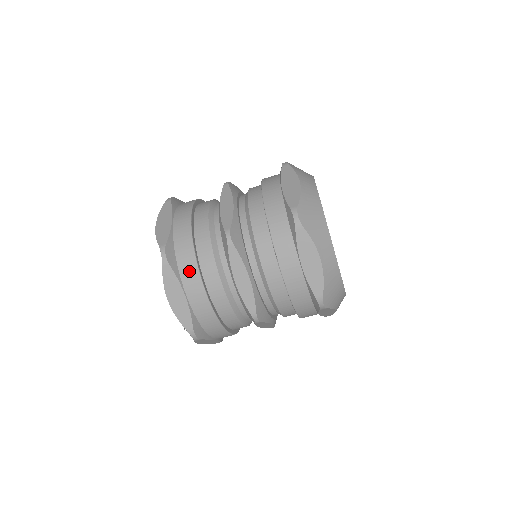
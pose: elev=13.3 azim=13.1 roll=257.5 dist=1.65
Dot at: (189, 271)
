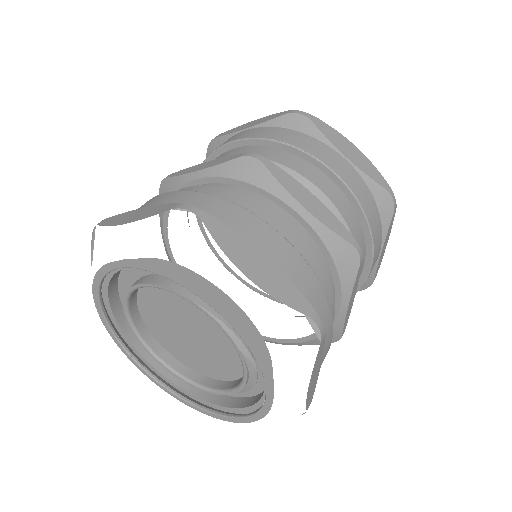
Dot at: (241, 220)
